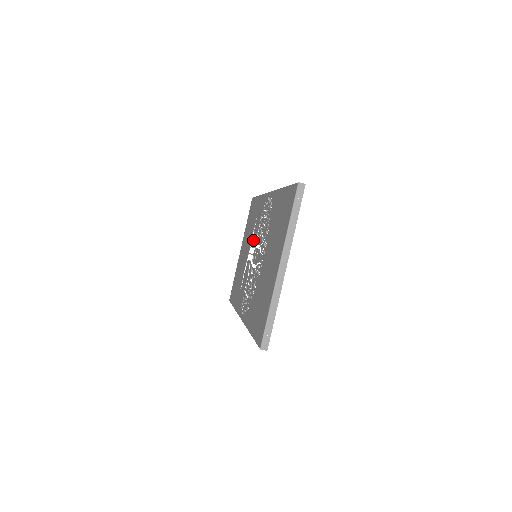
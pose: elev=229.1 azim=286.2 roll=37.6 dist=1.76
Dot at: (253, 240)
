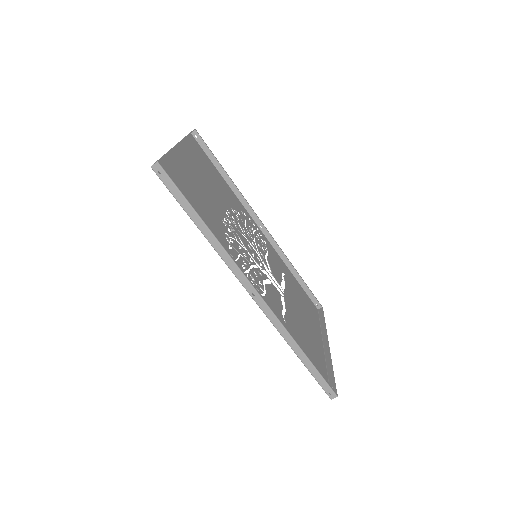
Dot at: (275, 276)
